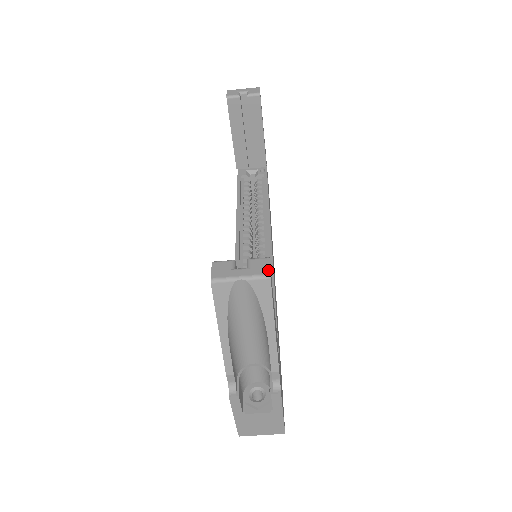
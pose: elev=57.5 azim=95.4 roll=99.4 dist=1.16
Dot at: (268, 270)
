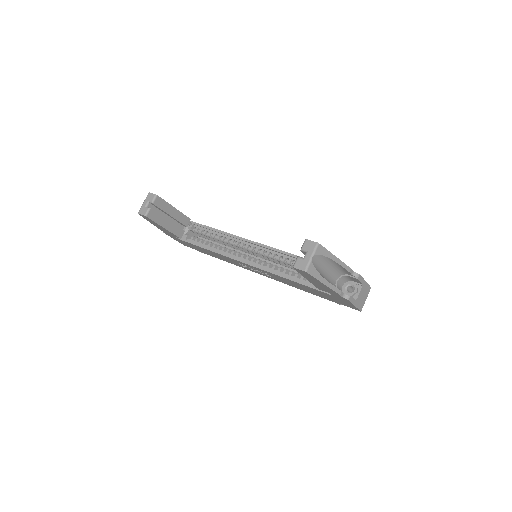
Dot at: (314, 242)
